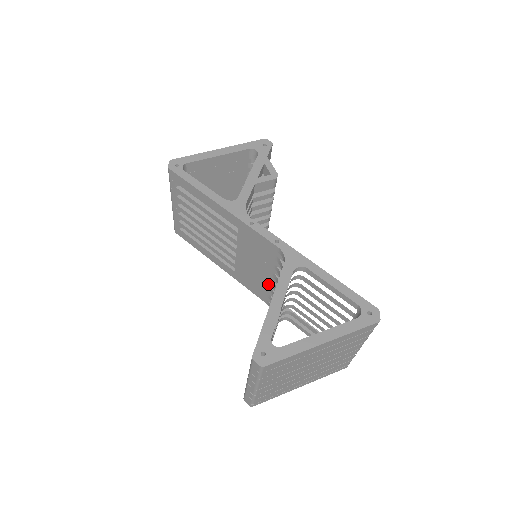
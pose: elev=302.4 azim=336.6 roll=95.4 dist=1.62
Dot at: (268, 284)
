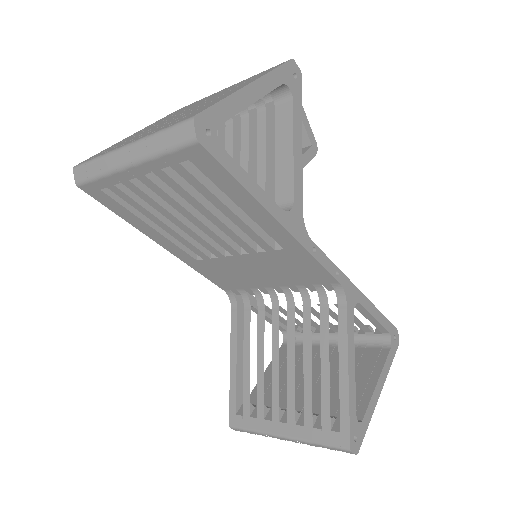
Dot at: (258, 286)
